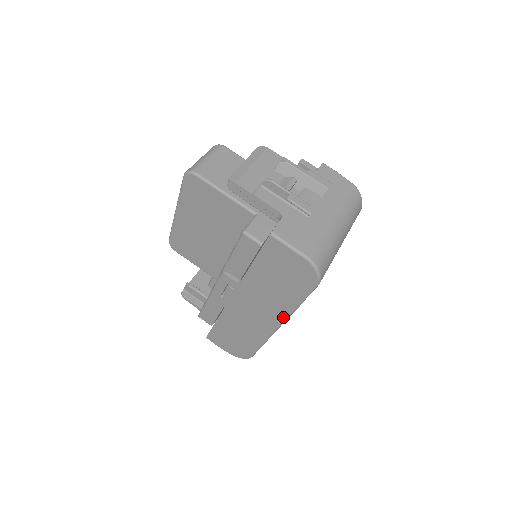
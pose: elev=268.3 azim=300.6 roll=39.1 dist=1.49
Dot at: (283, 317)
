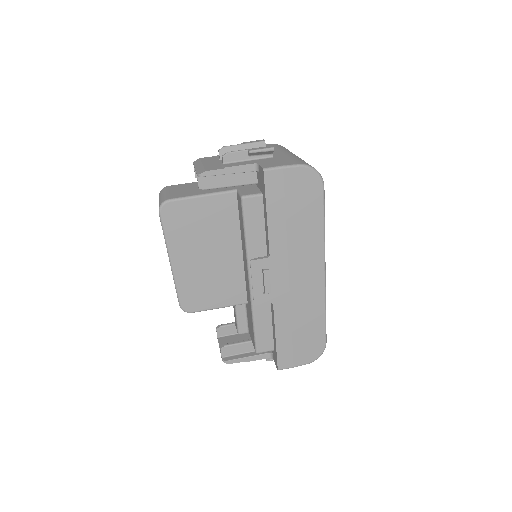
Dot at: (321, 253)
